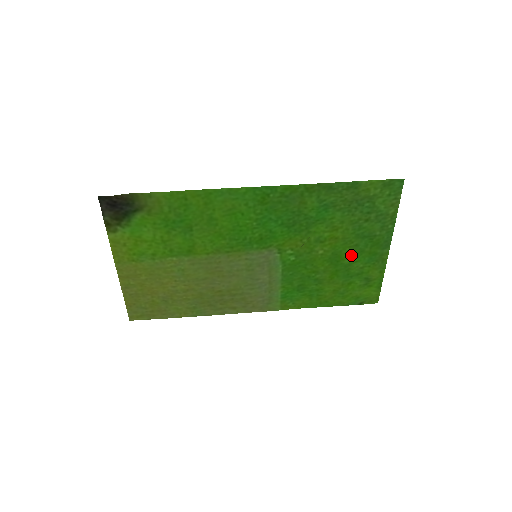
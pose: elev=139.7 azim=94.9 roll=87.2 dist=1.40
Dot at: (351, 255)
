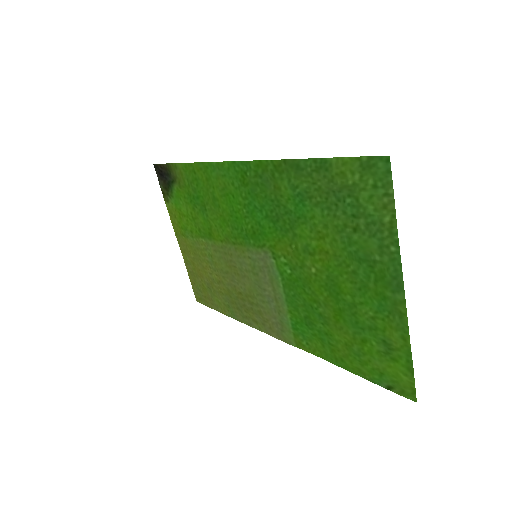
Dot at: (352, 288)
